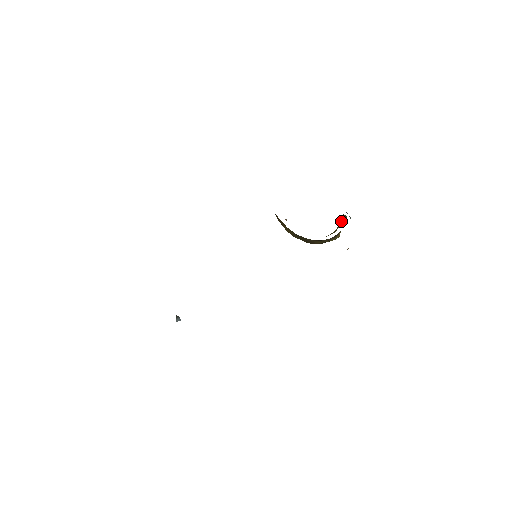
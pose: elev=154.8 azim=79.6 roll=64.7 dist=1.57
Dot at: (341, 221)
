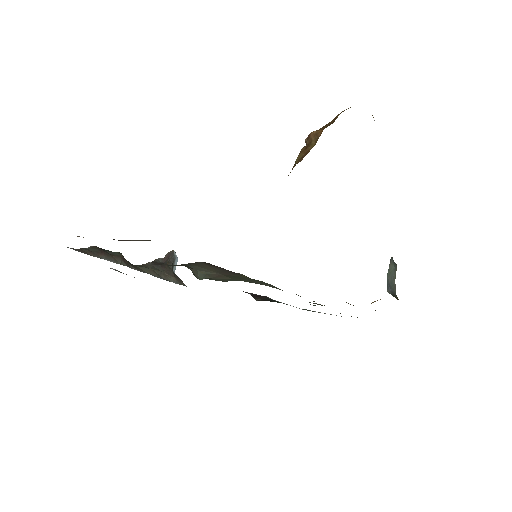
Dot at: occluded
